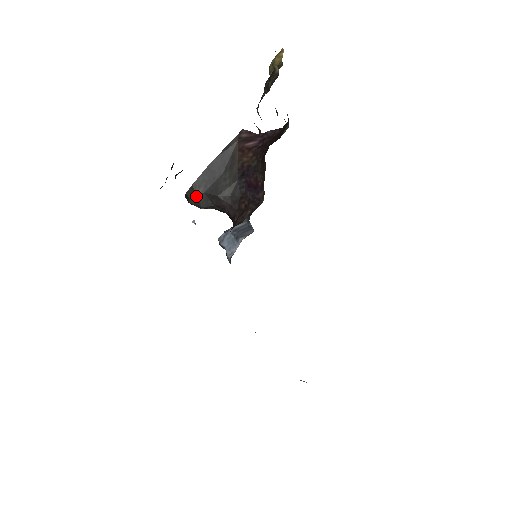
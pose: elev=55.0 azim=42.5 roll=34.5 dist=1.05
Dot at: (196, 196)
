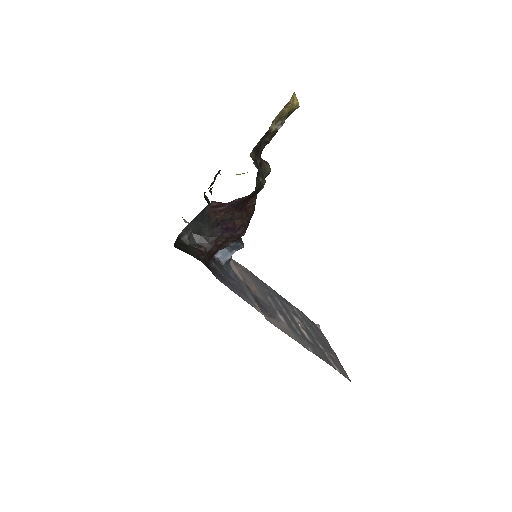
Dot at: (187, 234)
